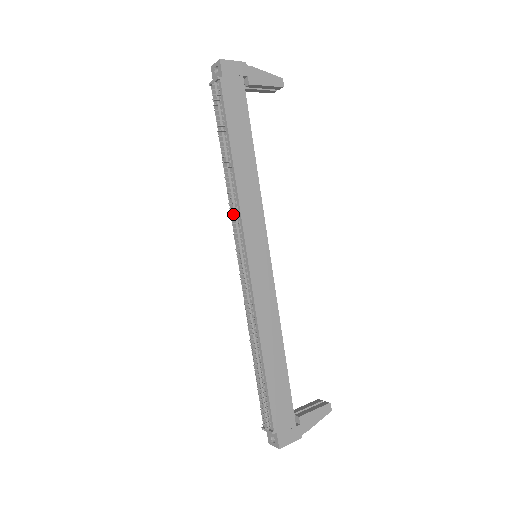
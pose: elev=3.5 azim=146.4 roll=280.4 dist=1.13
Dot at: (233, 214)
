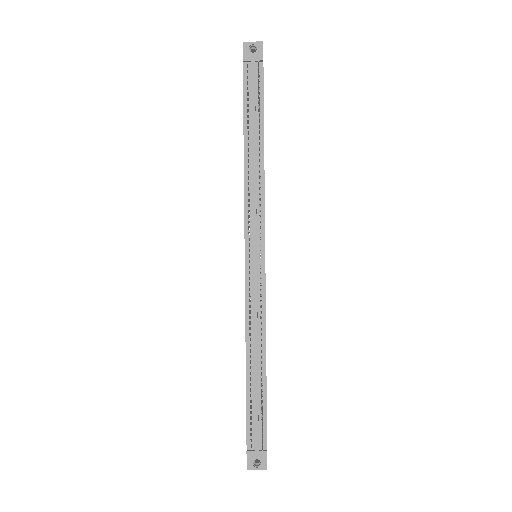
Dot at: (254, 206)
